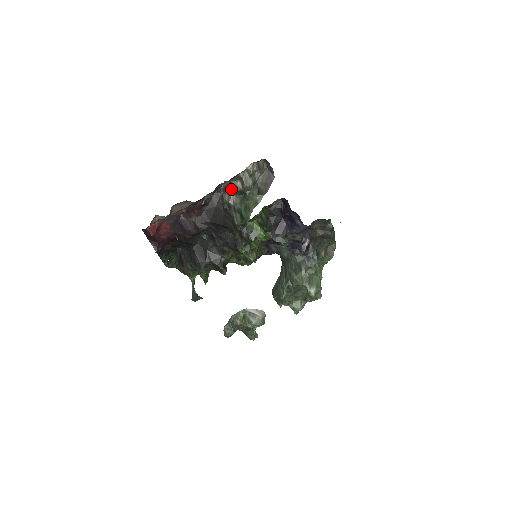
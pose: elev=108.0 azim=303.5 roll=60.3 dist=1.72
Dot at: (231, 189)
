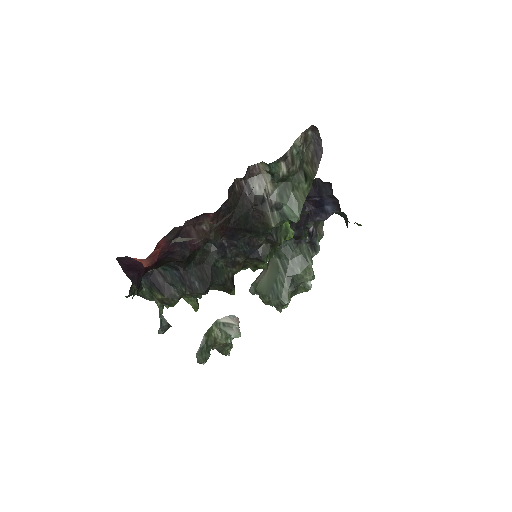
Dot at: (264, 174)
